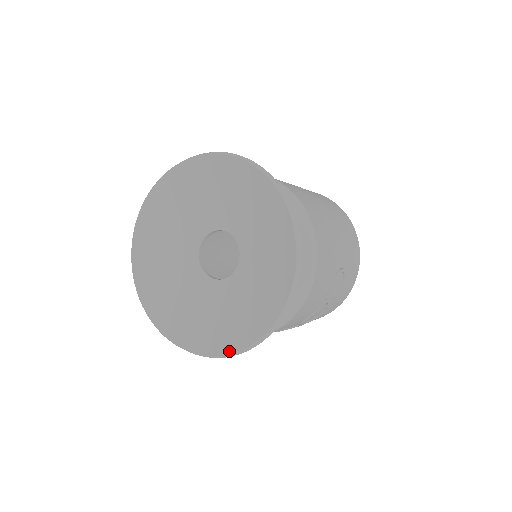
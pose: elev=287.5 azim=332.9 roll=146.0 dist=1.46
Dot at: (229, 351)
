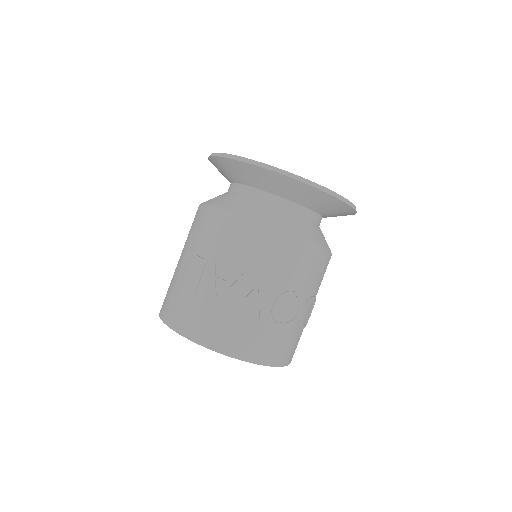
Dot at: (309, 181)
